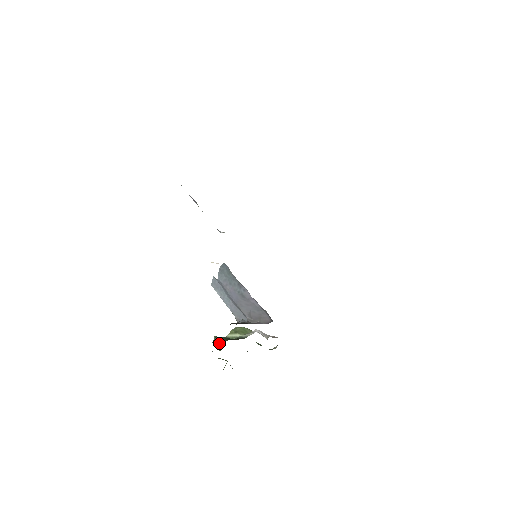
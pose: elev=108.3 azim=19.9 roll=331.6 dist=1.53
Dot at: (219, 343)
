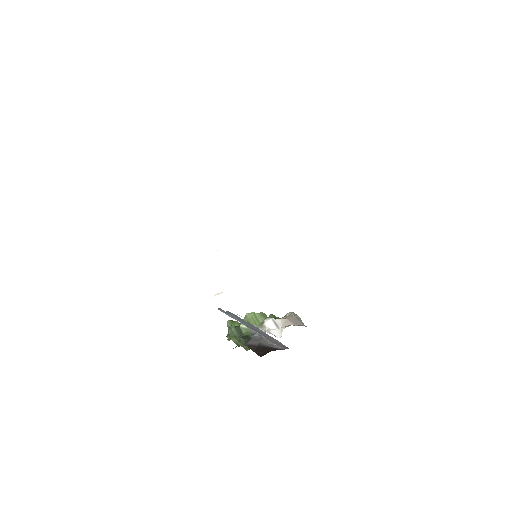
Dot at: (235, 338)
